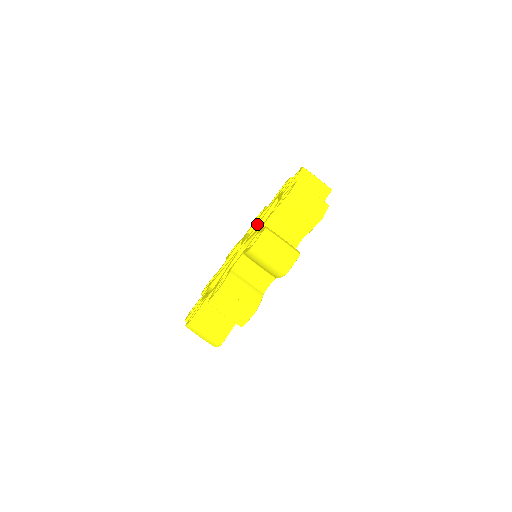
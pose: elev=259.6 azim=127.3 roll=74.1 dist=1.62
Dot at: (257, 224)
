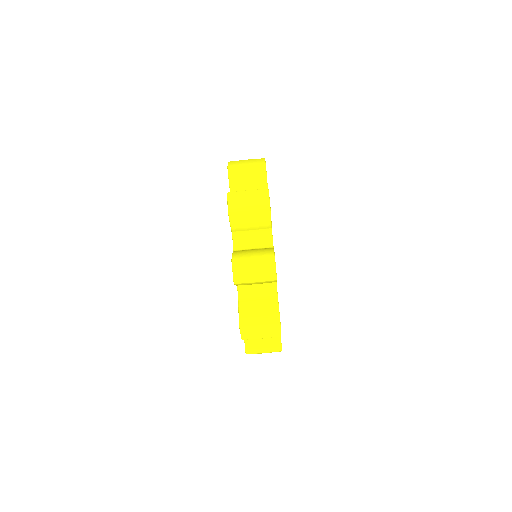
Dot at: occluded
